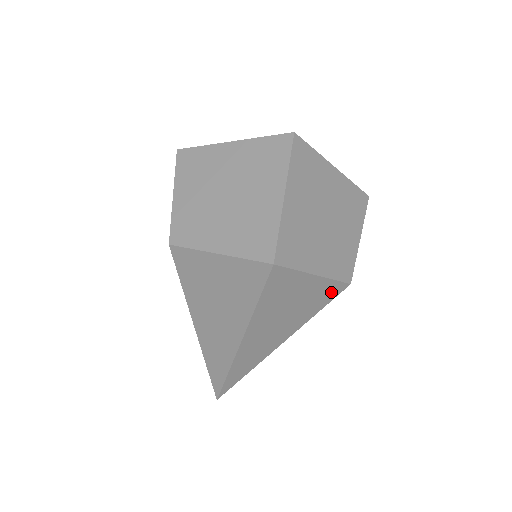
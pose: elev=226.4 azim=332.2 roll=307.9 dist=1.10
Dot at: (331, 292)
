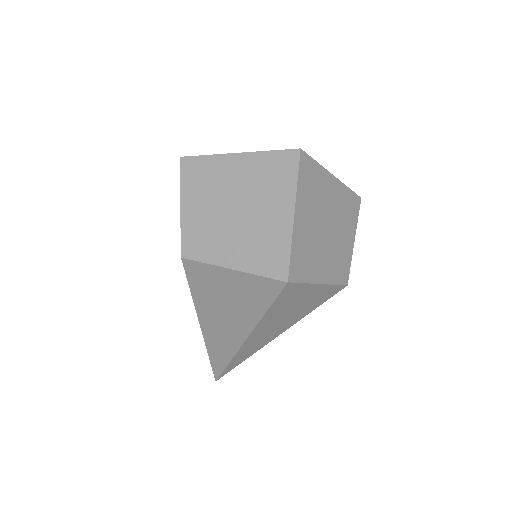
Dot at: (330, 293)
